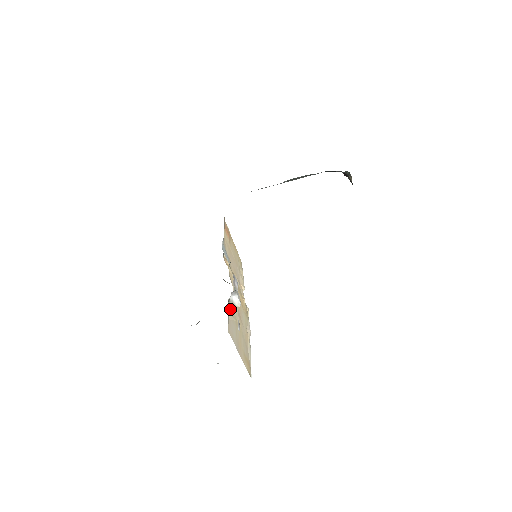
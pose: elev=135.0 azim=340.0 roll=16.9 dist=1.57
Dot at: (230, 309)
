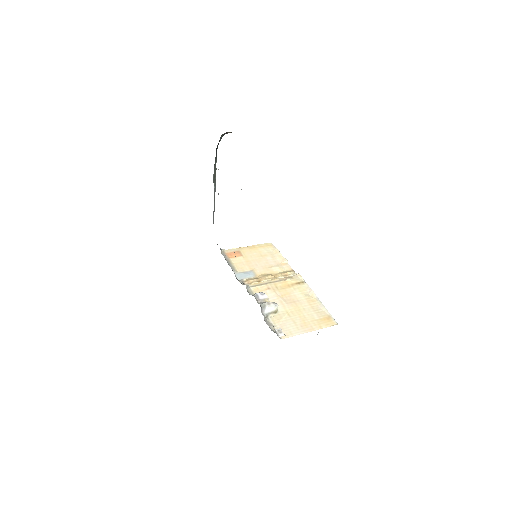
Dot at: (274, 317)
